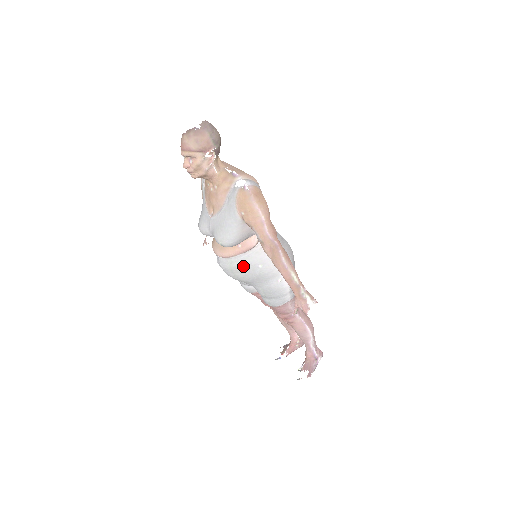
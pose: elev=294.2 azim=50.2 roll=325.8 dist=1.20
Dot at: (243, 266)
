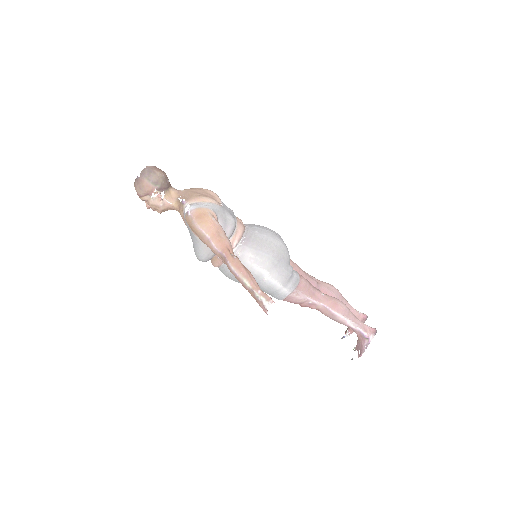
Dot at: (229, 273)
